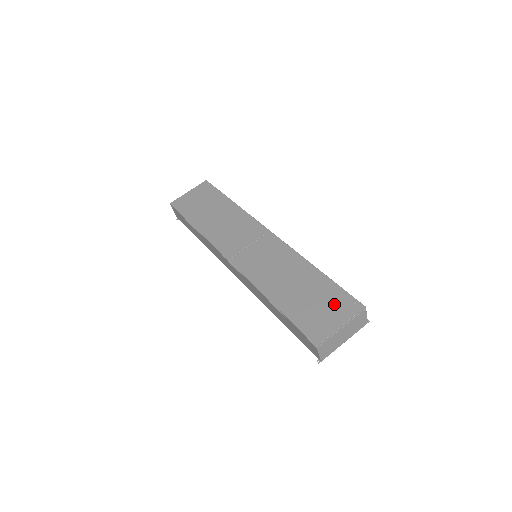
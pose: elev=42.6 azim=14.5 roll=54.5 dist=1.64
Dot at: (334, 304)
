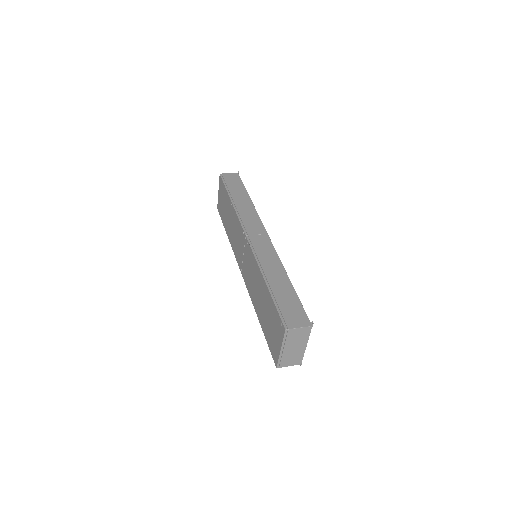
Dot at: (275, 325)
